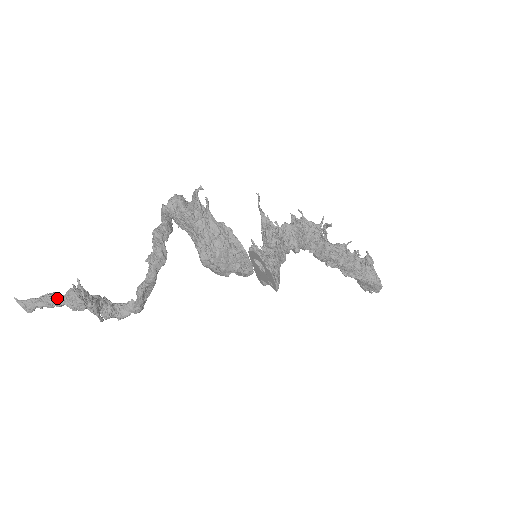
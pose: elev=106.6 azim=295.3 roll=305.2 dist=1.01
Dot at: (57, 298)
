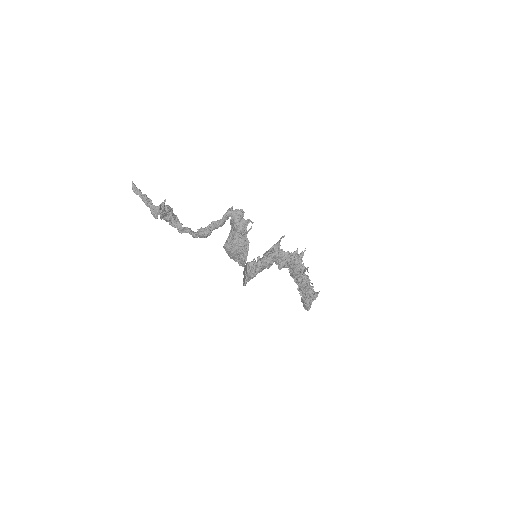
Dot at: (149, 203)
